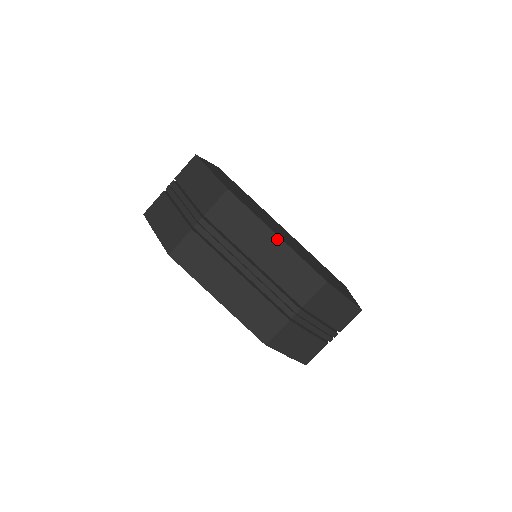
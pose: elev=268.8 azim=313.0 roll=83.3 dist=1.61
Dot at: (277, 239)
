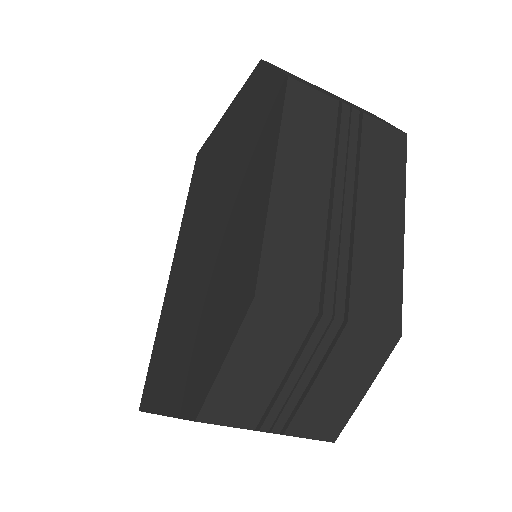
Dot at: (401, 227)
